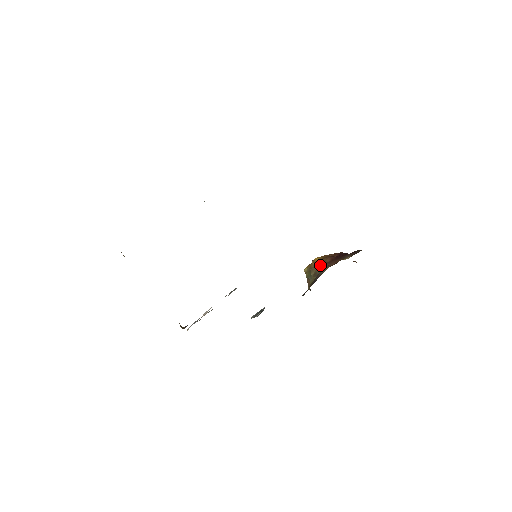
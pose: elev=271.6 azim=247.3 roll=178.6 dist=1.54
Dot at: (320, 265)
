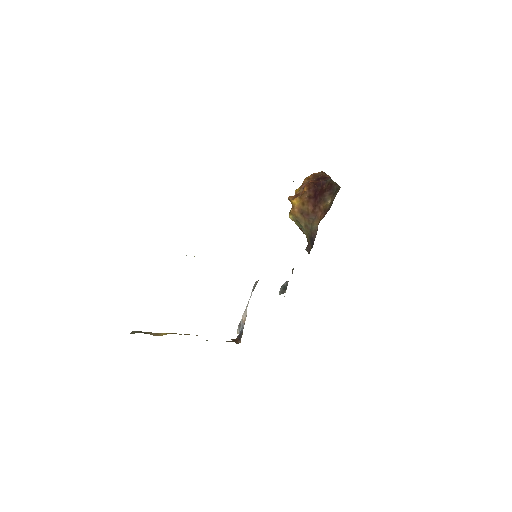
Dot at: (306, 216)
